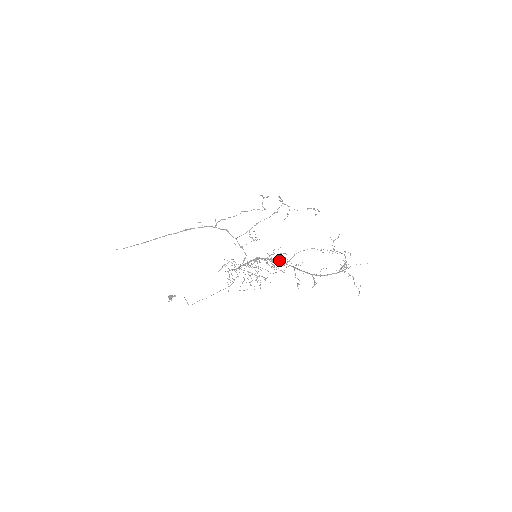
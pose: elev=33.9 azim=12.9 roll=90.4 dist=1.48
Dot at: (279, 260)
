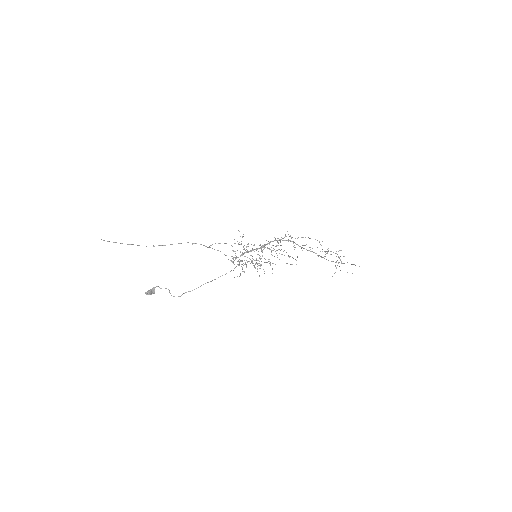
Dot at: occluded
